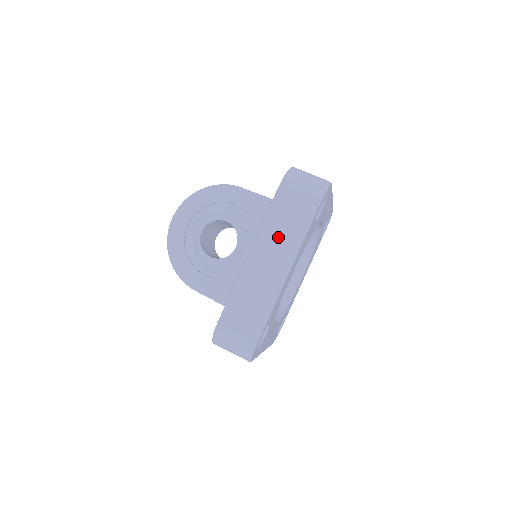
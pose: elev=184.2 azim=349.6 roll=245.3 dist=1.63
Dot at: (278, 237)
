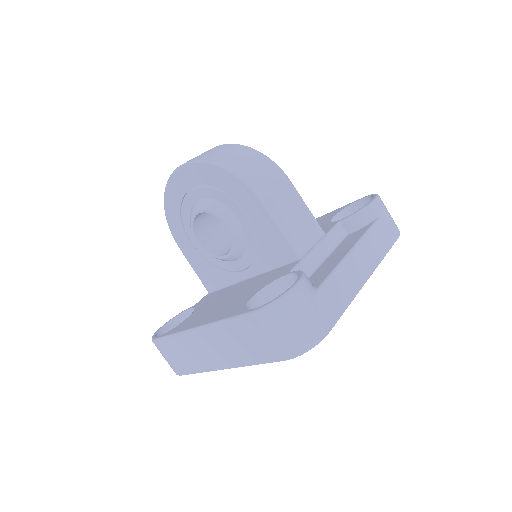
Dot at: (228, 344)
